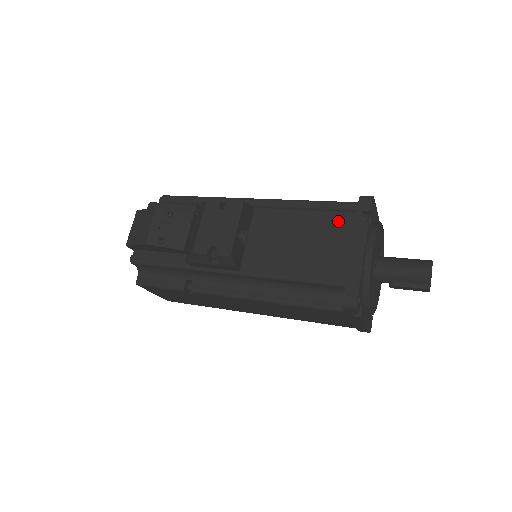
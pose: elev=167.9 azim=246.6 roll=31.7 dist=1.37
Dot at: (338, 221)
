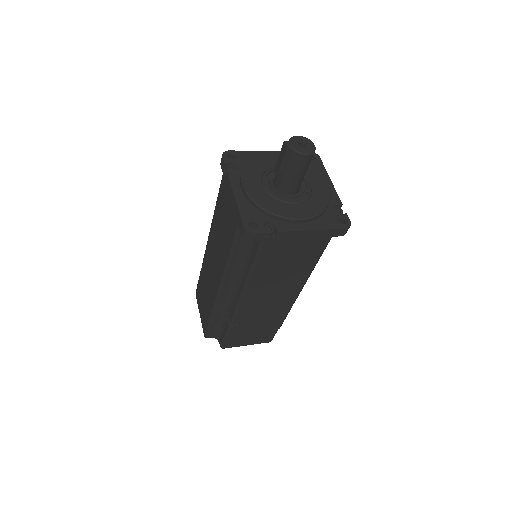
Dot at: occluded
